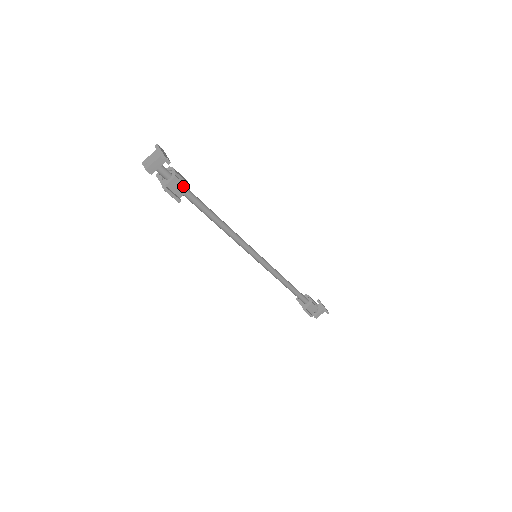
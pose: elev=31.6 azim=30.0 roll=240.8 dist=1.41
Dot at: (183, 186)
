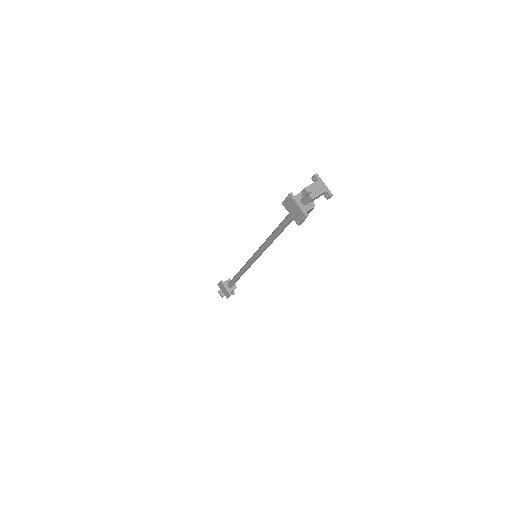
Dot at: (308, 212)
